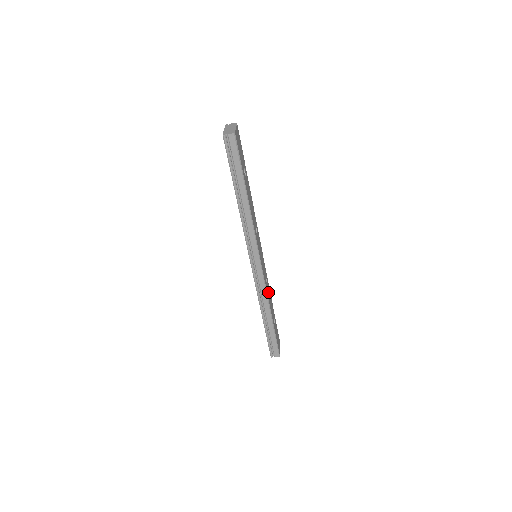
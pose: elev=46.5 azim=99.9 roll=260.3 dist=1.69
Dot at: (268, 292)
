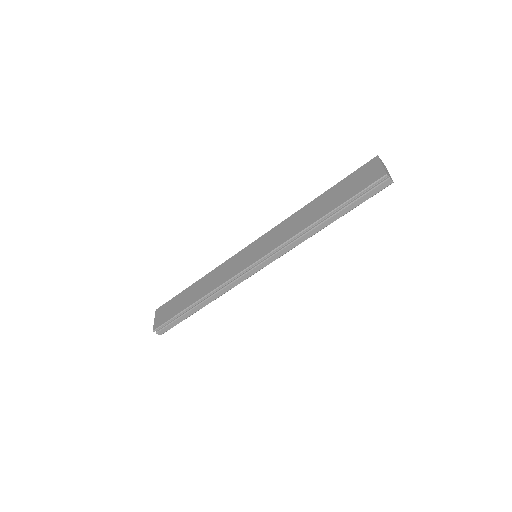
Dot at: occluded
